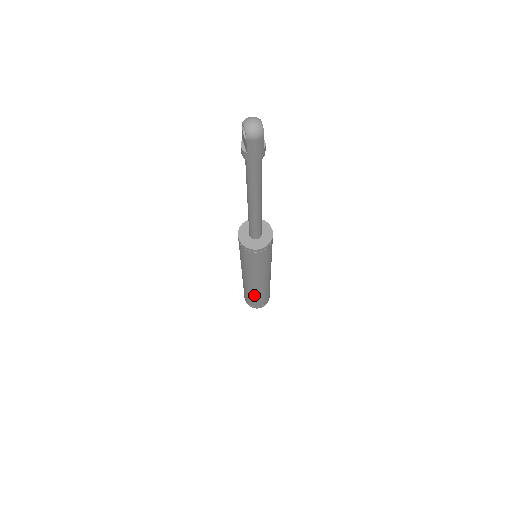
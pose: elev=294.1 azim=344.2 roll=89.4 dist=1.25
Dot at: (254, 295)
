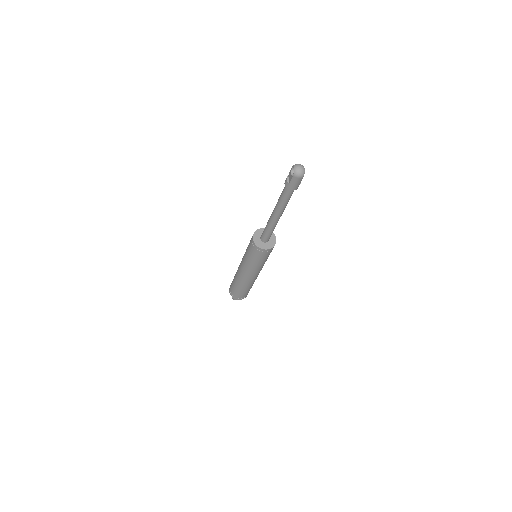
Dot at: (241, 286)
